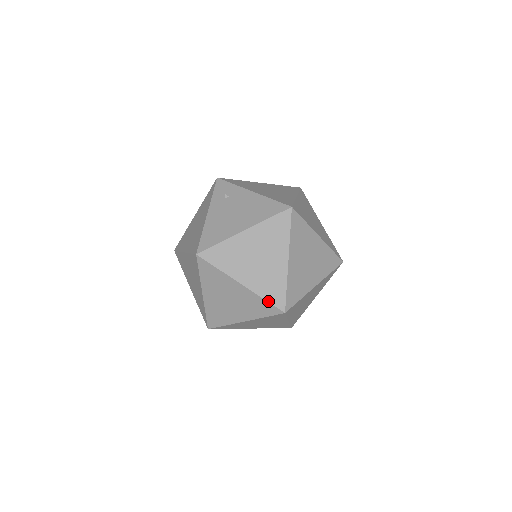
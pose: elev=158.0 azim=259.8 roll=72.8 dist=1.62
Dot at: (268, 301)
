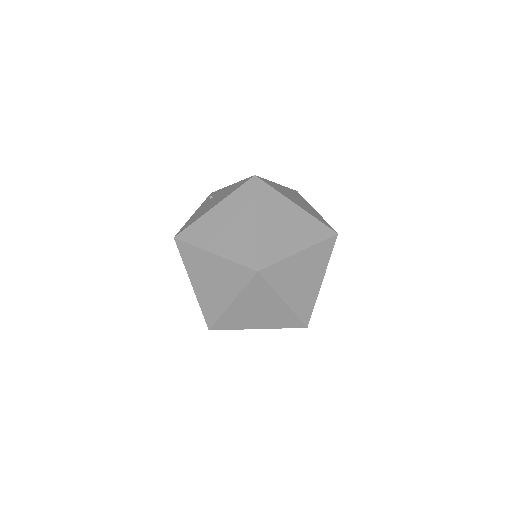
Dot at: (240, 263)
